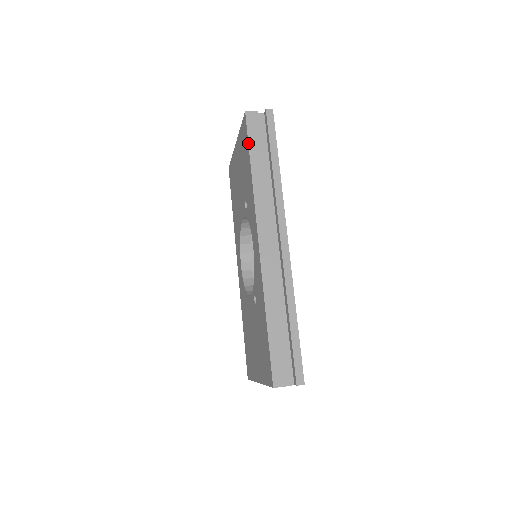
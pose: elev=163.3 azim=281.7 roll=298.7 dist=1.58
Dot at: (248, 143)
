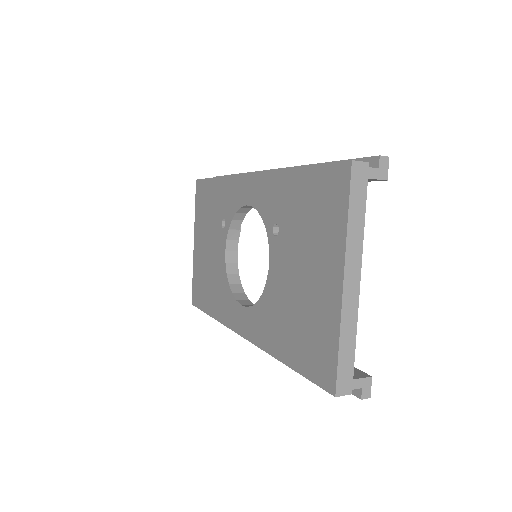
Dot at: (207, 178)
